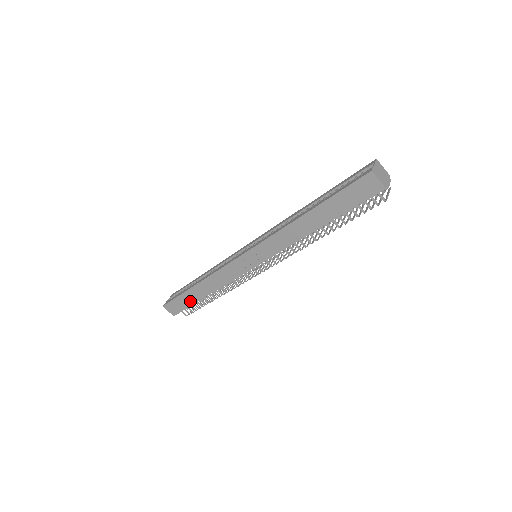
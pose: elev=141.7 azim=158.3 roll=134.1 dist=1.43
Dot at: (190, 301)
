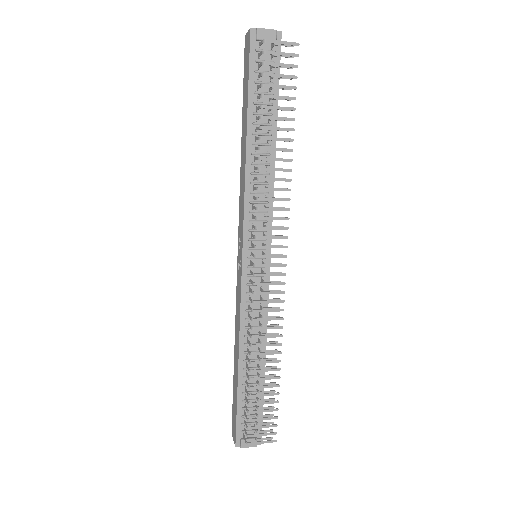
Dot at: (236, 394)
